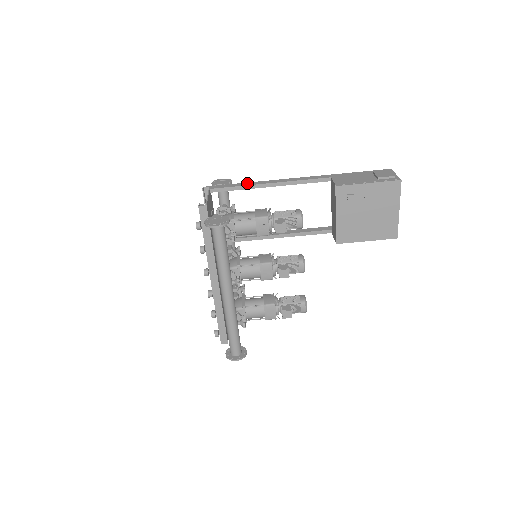
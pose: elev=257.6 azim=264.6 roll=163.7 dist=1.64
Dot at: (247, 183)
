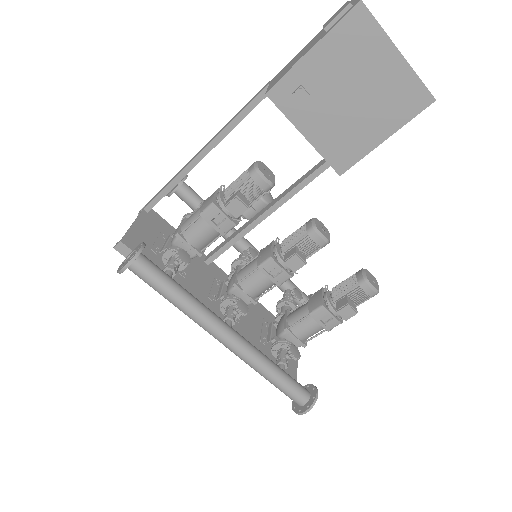
Dot at: (179, 172)
